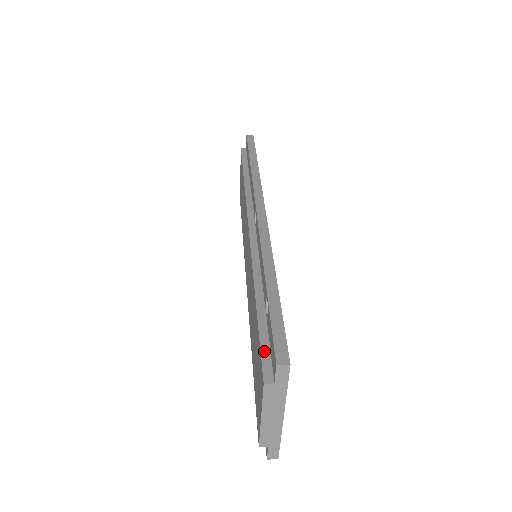
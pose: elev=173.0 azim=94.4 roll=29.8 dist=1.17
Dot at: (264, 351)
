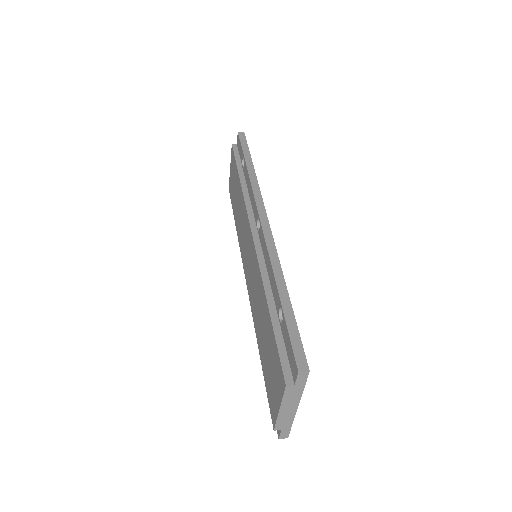
Dot at: (282, 356)
